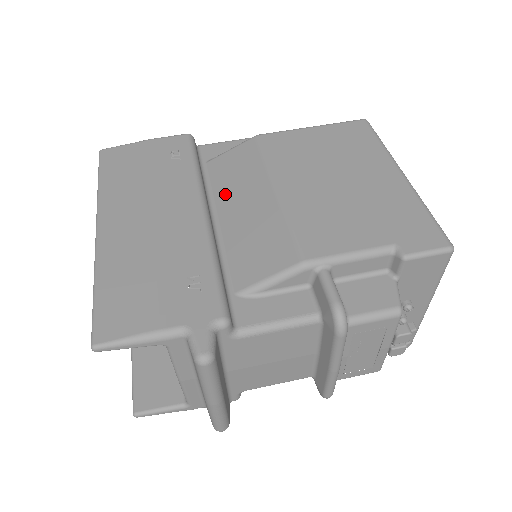
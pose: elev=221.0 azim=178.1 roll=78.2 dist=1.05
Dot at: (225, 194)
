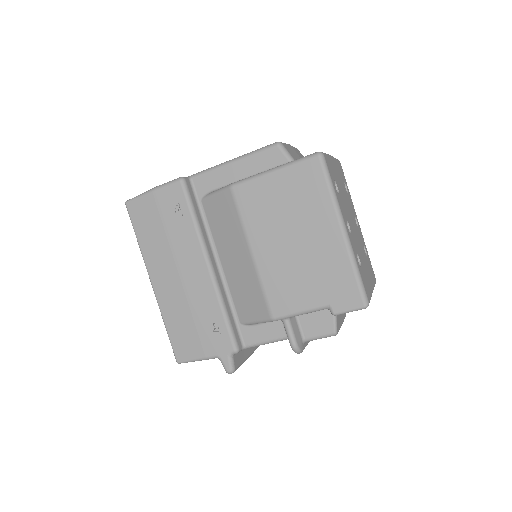
Dot at: (220, 241)
